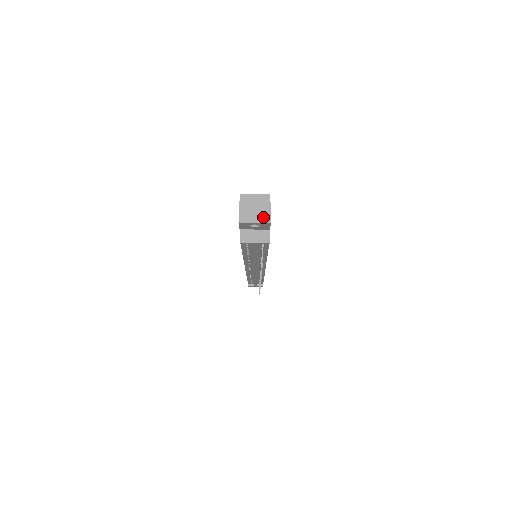
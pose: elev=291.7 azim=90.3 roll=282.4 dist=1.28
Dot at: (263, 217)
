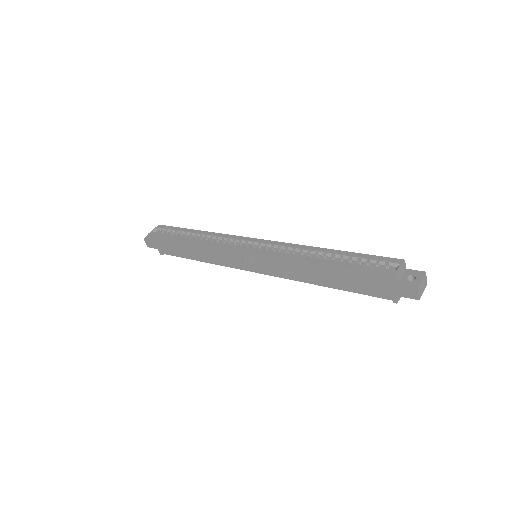
Dot at: (425, 285)
